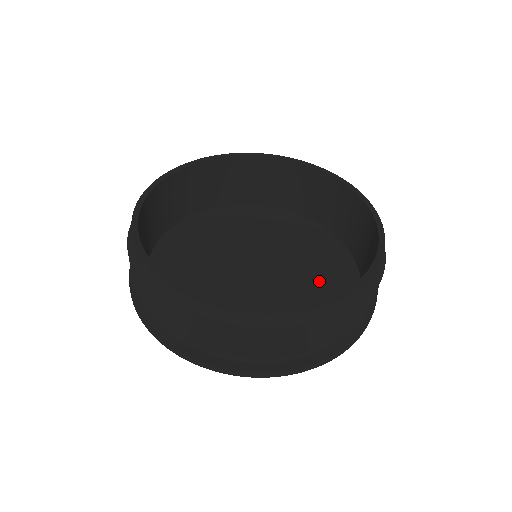
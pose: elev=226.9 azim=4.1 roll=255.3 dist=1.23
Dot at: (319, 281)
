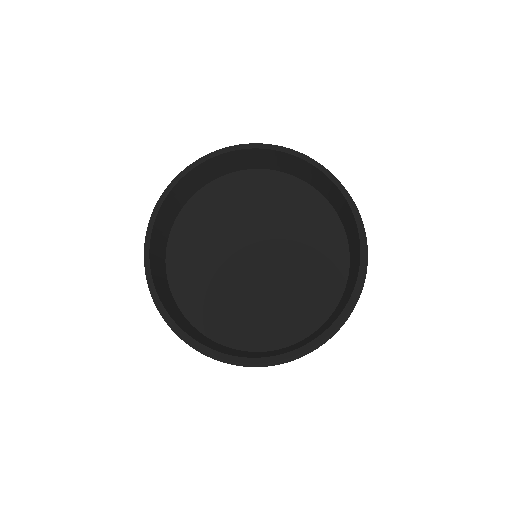
Dot at: (313, 253)
